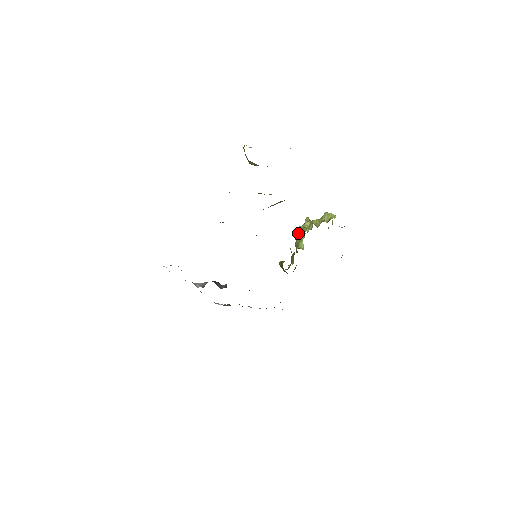
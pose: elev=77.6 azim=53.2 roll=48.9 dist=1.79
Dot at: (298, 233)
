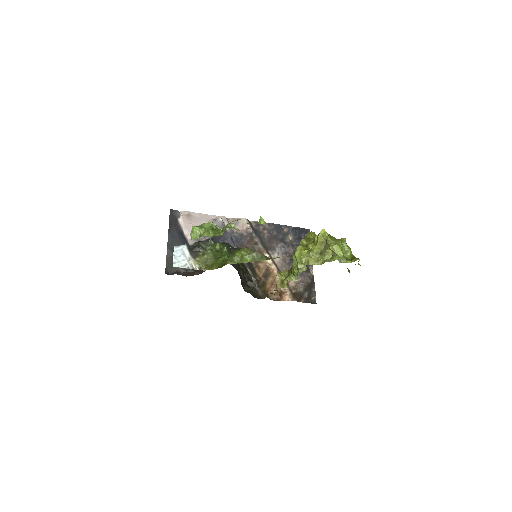
Dot at: (293, 264)
